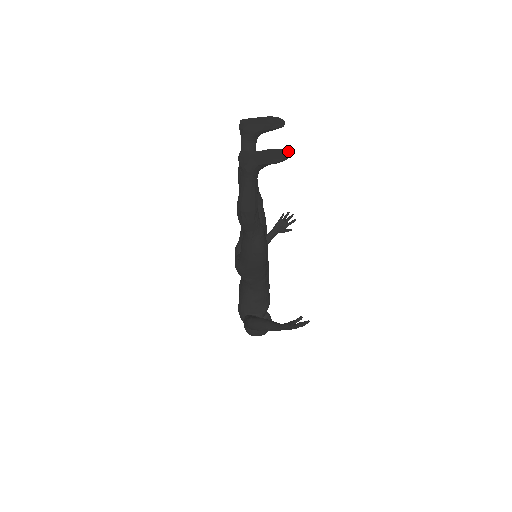
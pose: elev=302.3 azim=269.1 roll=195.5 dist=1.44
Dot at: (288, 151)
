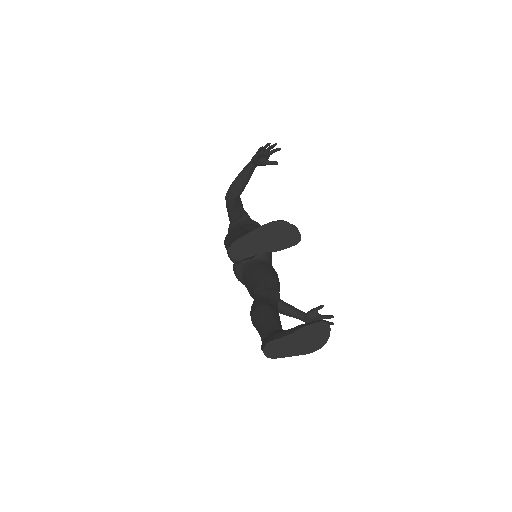
Dot at: (329, 326)
